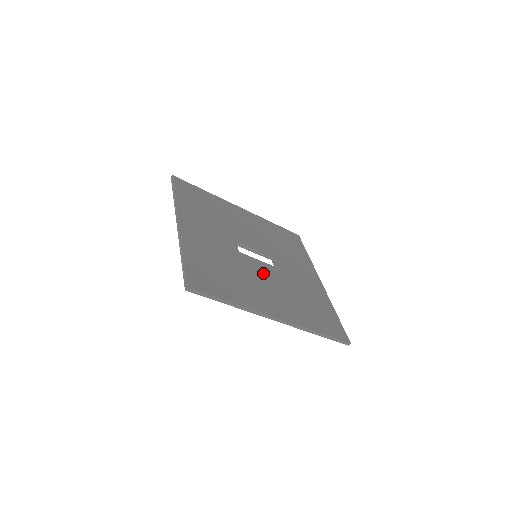
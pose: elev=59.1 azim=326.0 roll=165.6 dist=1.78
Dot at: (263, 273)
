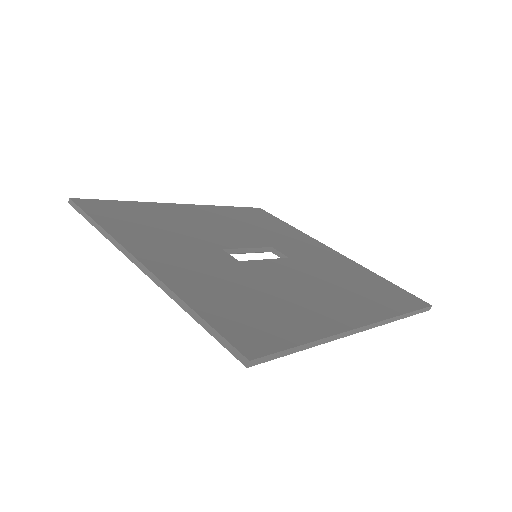
Dot at: (287, 274)
